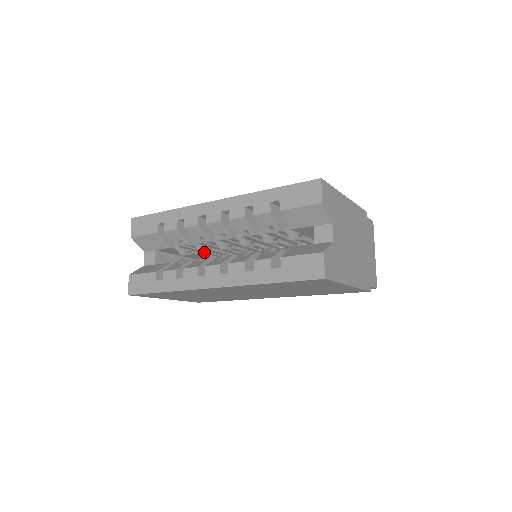
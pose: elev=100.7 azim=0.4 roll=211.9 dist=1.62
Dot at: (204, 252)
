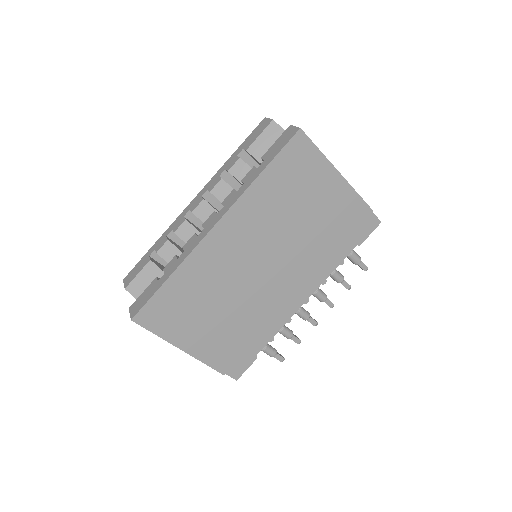
Dot at: occluded
